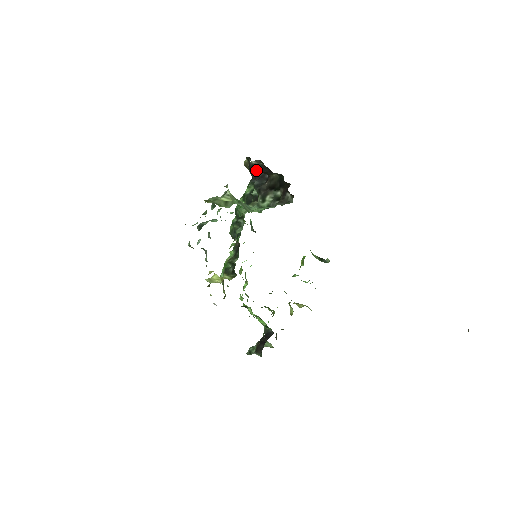
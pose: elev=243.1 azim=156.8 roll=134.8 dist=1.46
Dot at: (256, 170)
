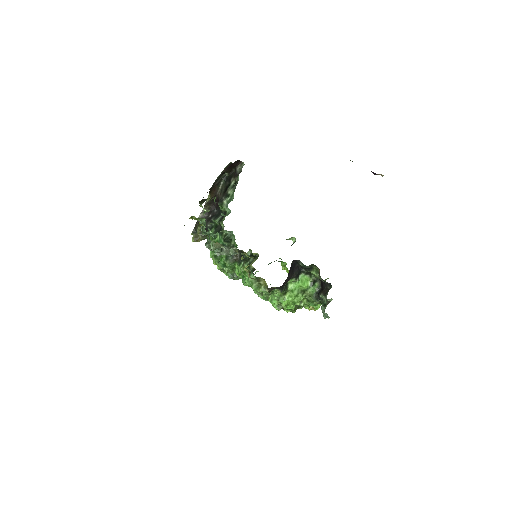
Dot at: (206, 218)
